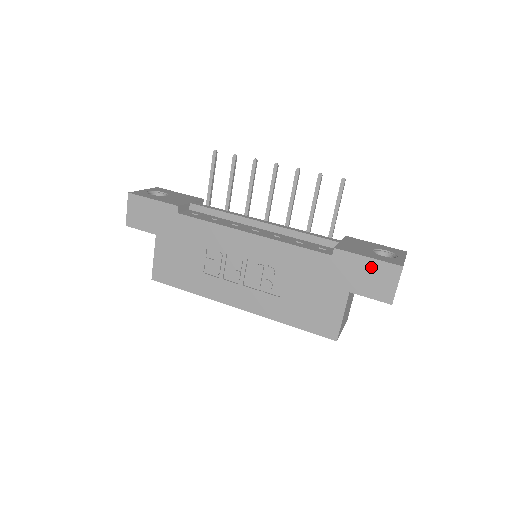
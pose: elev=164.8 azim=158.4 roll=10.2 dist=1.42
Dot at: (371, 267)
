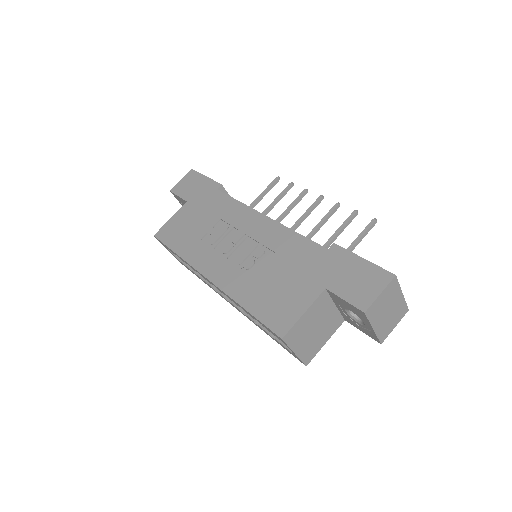
Dot at: (361, 268)
